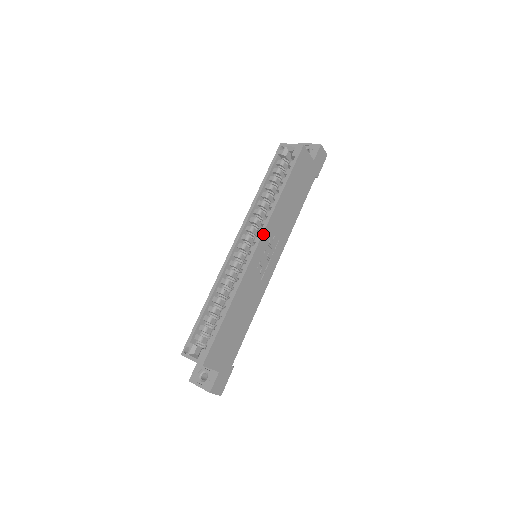
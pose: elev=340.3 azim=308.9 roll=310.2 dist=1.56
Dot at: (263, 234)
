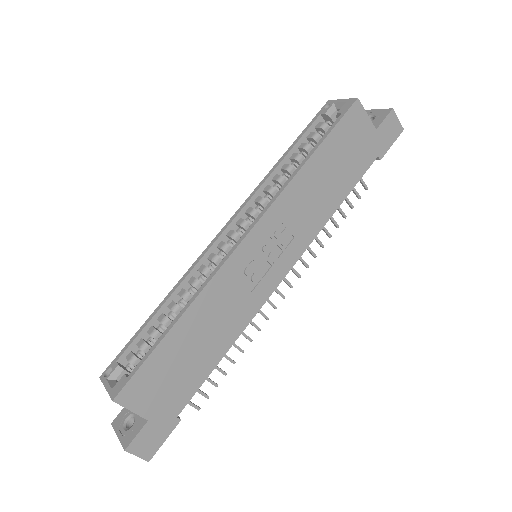
Dot at: (262, 217)
